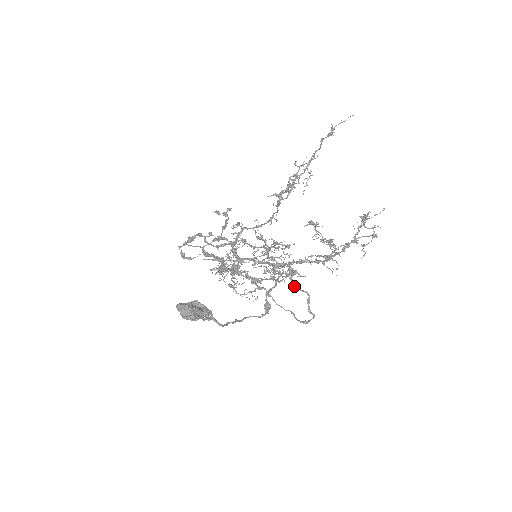
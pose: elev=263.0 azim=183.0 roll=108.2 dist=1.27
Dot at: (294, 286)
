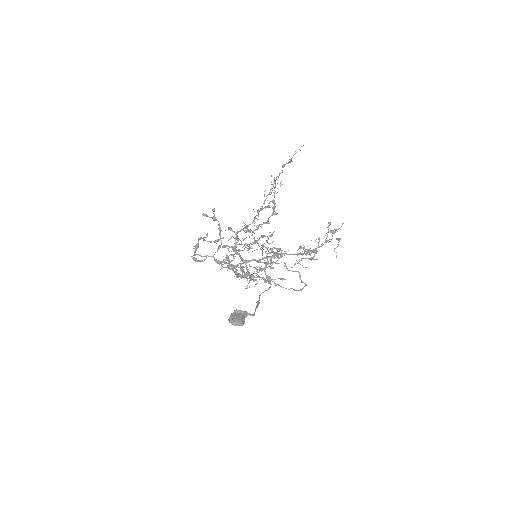
Dot at: (288, 270)
